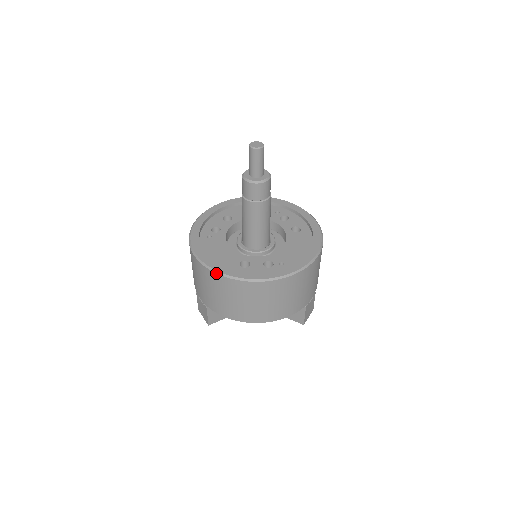
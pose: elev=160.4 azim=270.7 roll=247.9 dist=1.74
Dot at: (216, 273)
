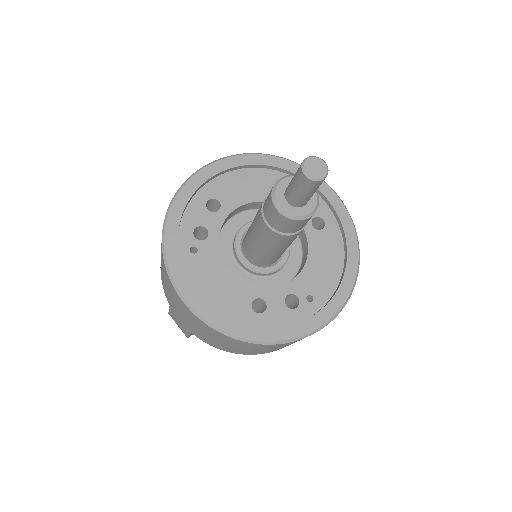
Dot at: (223, 334)
